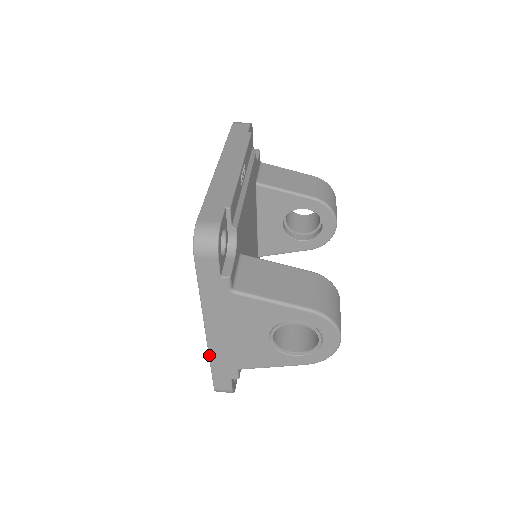
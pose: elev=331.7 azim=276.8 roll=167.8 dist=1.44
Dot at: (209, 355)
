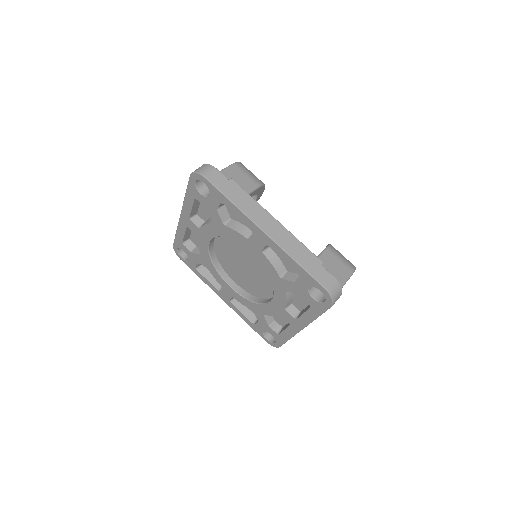
Dot at: occluded
